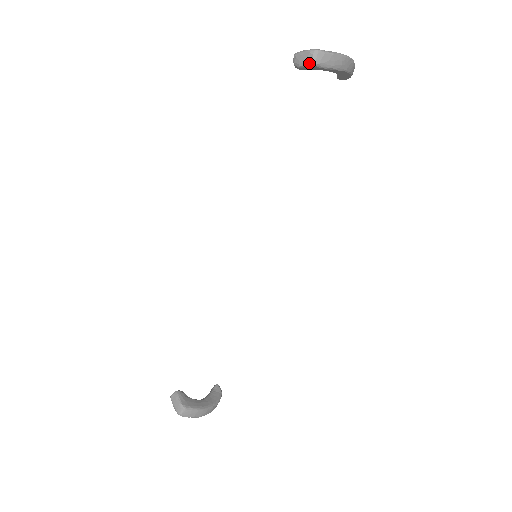
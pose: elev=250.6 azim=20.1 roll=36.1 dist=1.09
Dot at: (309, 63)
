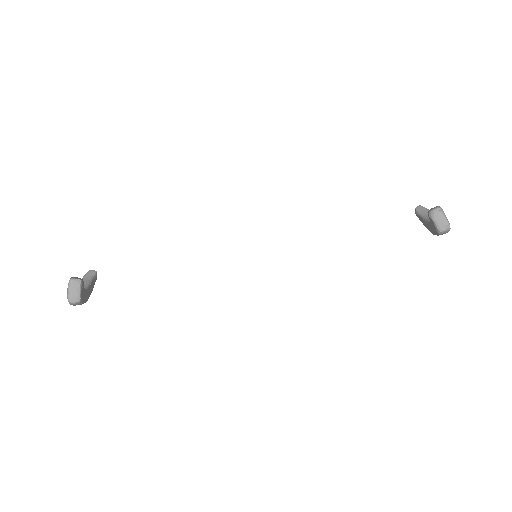
Dot at: (439, 228)
